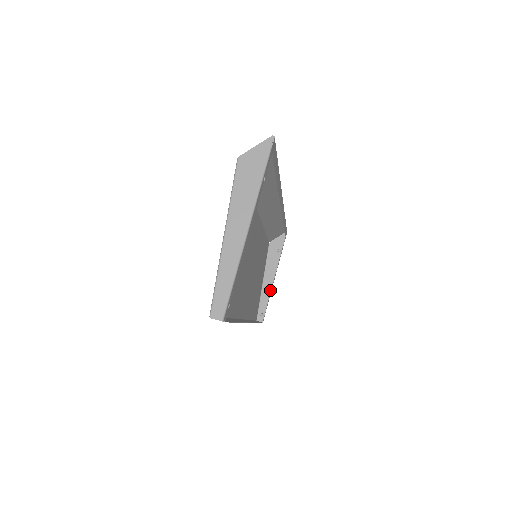
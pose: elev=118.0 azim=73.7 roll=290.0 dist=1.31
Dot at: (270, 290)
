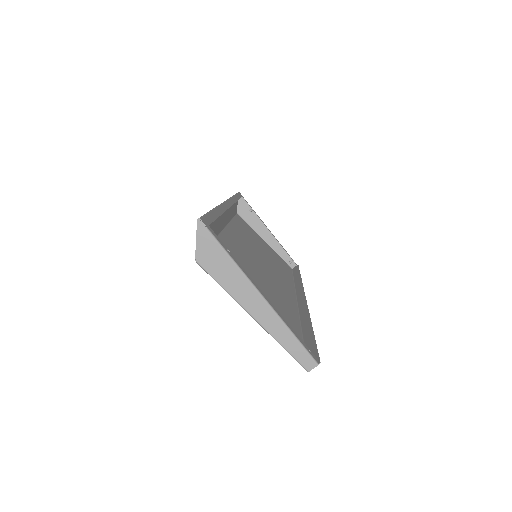
Dot at: (276, 241)
